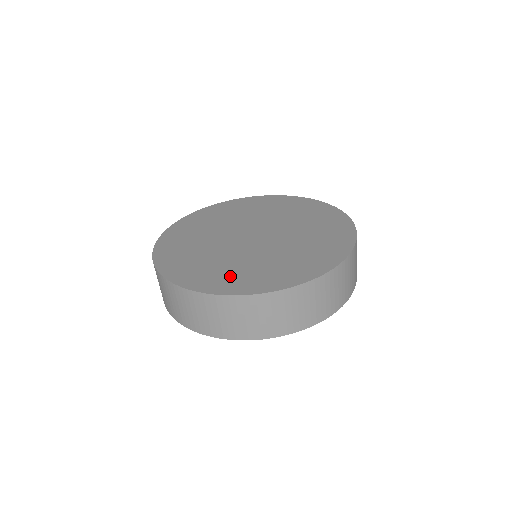
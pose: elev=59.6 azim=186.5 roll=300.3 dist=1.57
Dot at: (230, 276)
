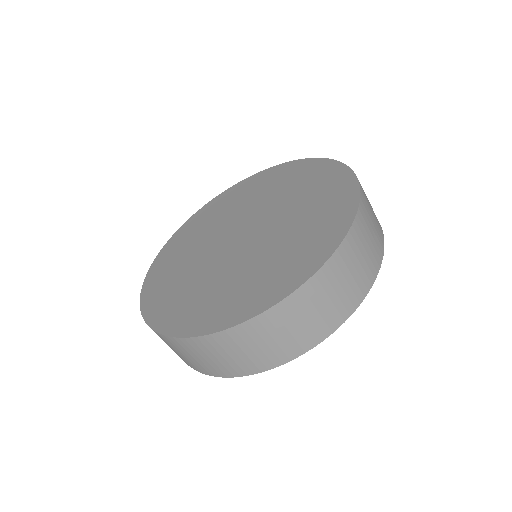
Dot at: (301, 250)
